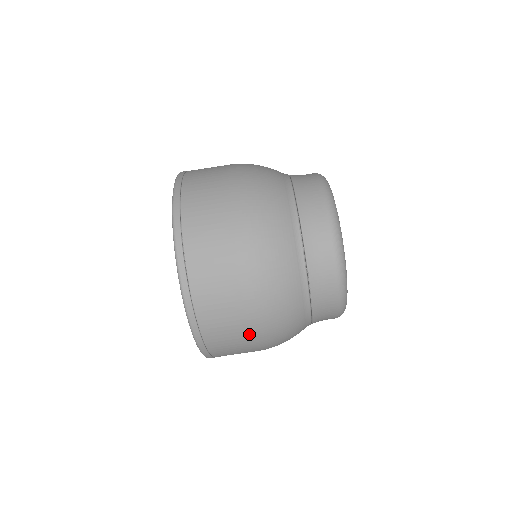
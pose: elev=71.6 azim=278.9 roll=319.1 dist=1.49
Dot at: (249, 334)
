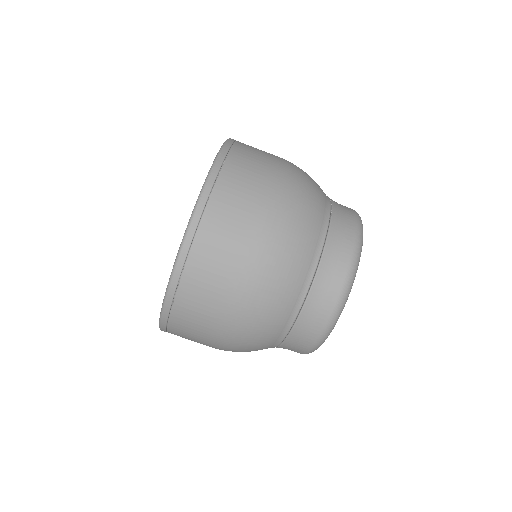
Dot at: (210, 346)
